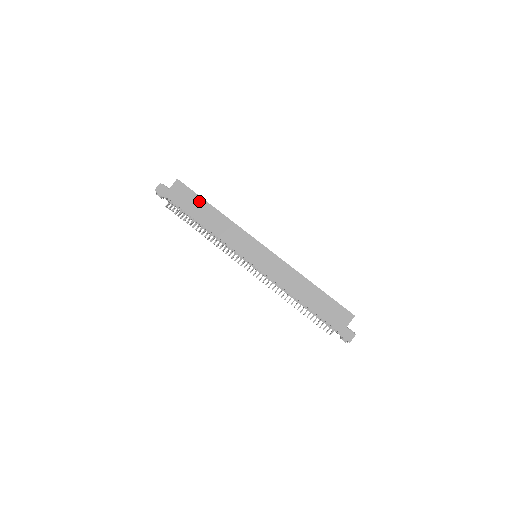
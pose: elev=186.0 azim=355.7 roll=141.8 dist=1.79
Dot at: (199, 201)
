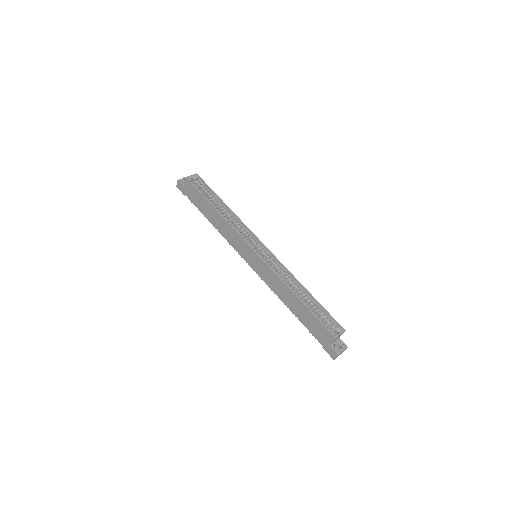
Dot at: (204, 201)
